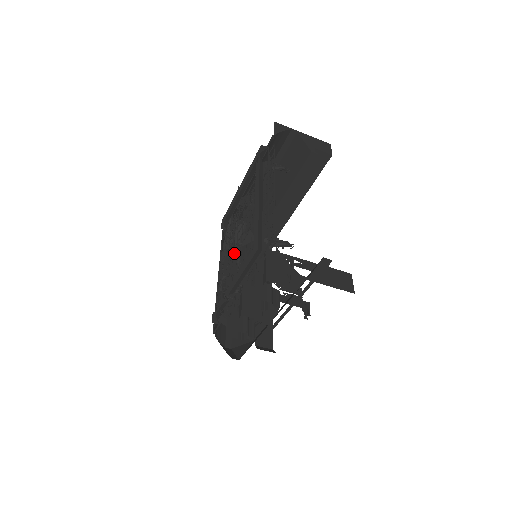
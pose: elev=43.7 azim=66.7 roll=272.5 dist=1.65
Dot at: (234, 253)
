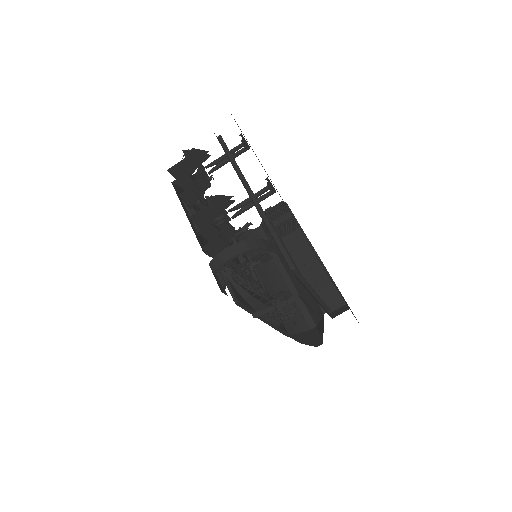
Dot at: occluded
